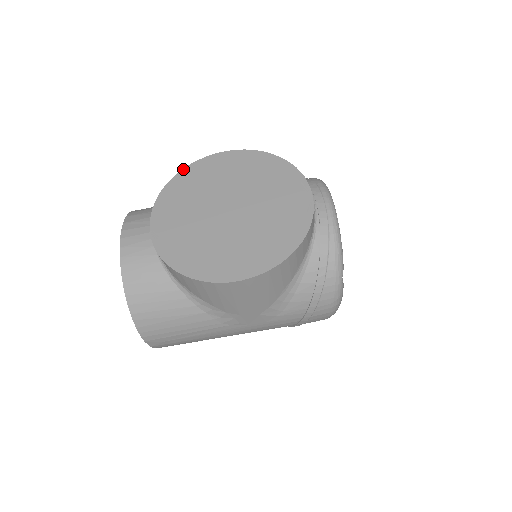
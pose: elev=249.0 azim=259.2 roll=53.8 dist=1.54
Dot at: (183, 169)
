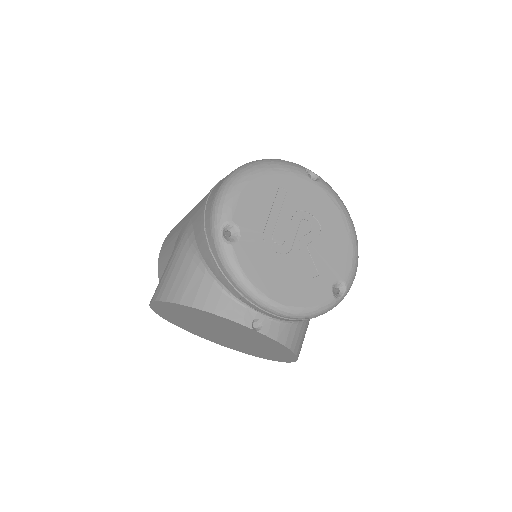
Dot at: (155, 312)
